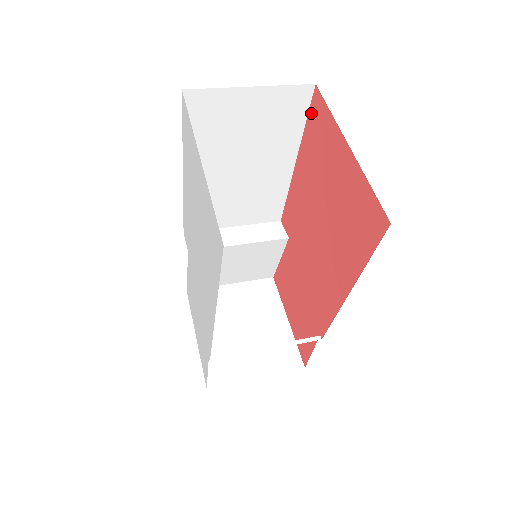
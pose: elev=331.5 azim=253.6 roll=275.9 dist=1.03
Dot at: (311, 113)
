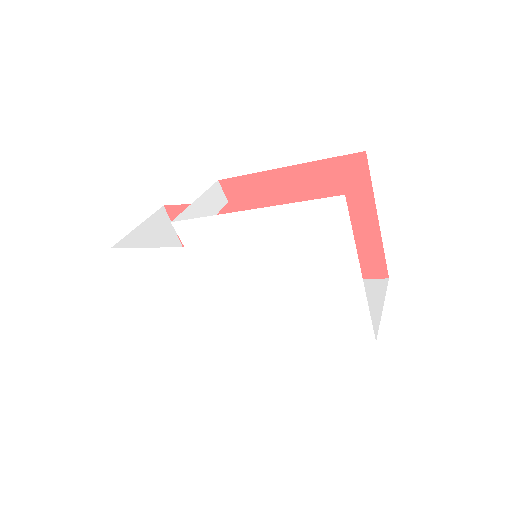
Dot at: (343, 161)
